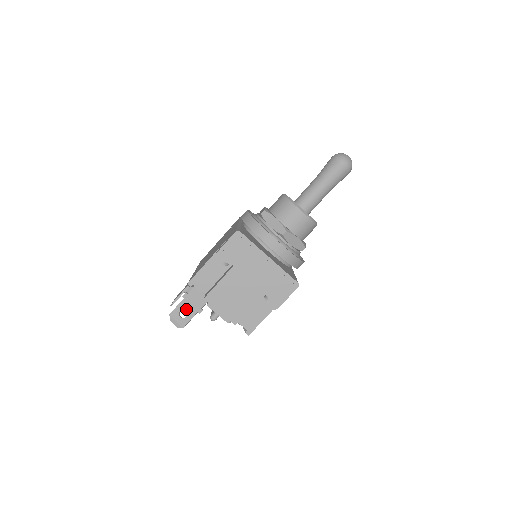
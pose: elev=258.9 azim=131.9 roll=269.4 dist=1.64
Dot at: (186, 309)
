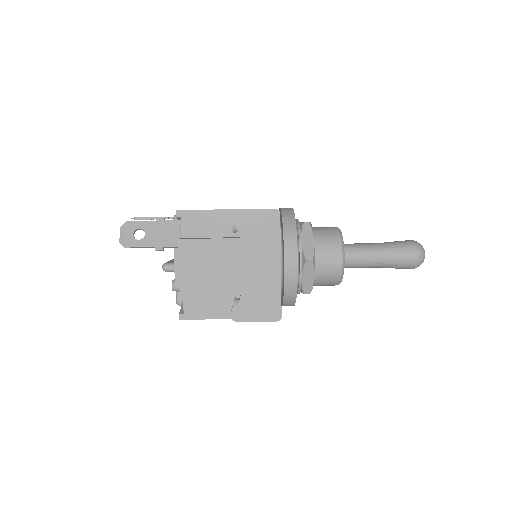
Dot at: (148, 233)
